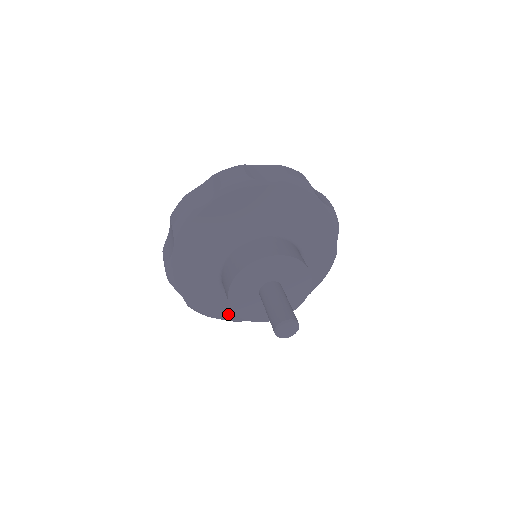
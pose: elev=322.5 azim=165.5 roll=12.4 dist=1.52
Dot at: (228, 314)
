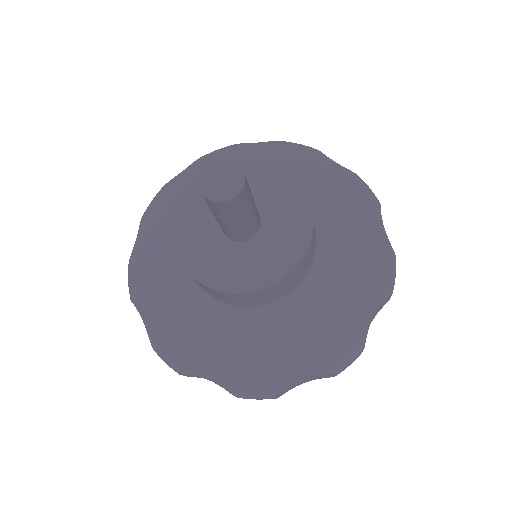
Dot at: (296, 359)
